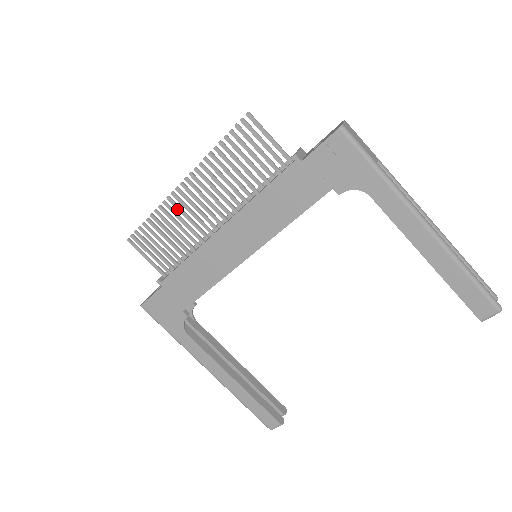
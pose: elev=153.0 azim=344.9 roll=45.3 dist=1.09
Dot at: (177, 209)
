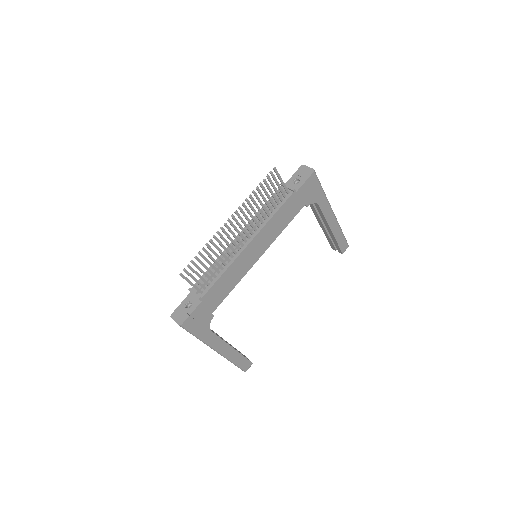
Dot at: (222, 239)
